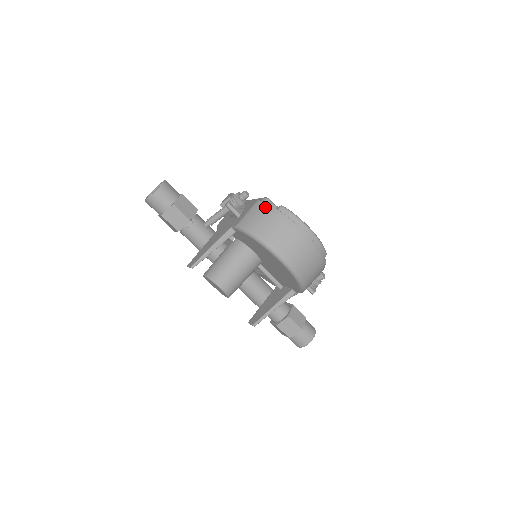
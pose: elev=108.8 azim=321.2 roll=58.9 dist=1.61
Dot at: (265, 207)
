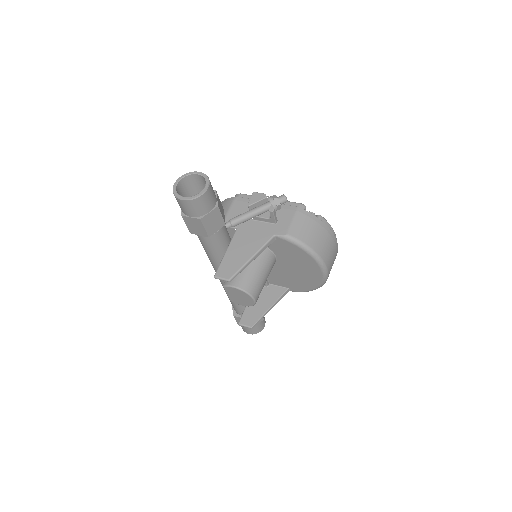
Dot at: (311, 217)
